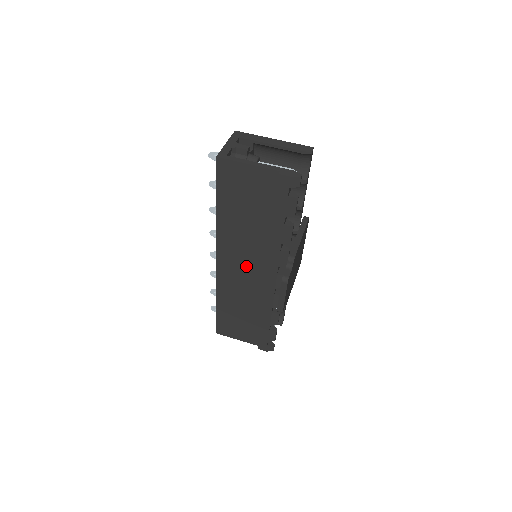
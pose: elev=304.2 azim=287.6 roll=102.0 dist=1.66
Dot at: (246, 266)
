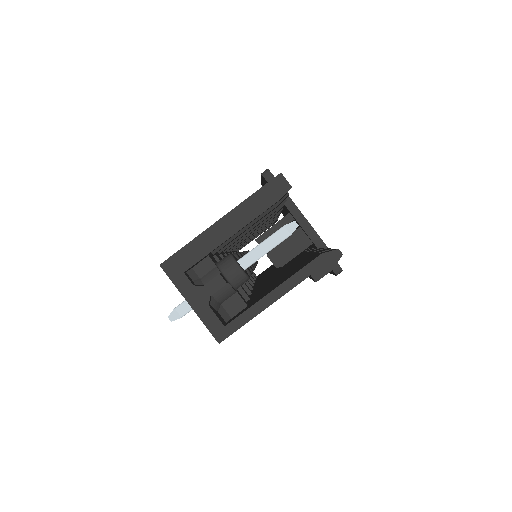
Dot at: occluded
